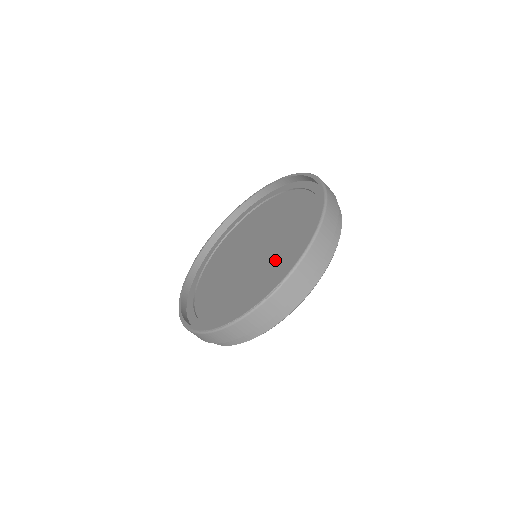
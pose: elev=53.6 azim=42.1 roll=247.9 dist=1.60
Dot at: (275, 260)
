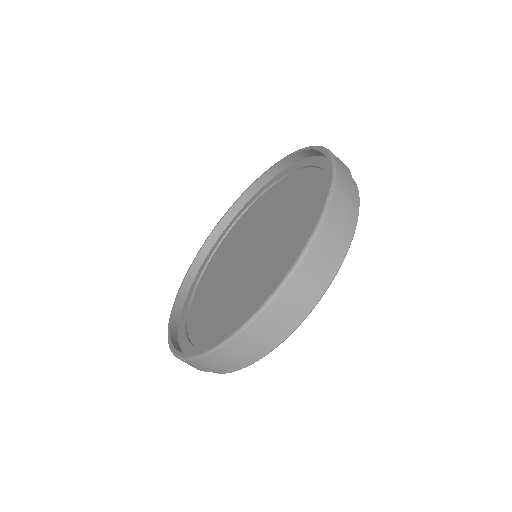
Dot at: (291, 220)
